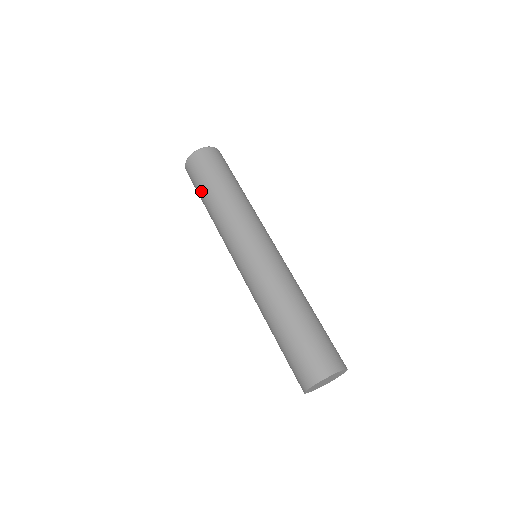
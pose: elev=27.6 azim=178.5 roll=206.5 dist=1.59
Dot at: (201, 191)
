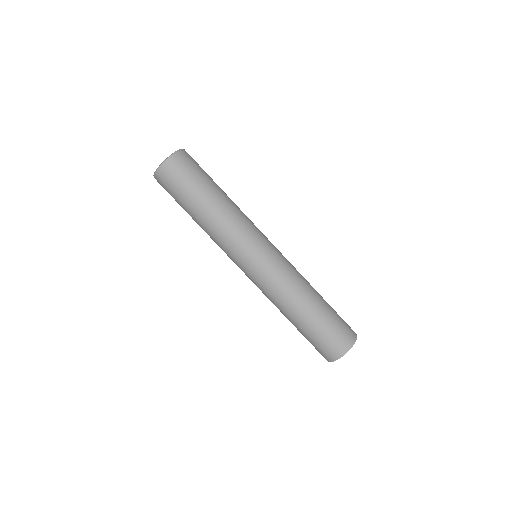
Dot at: (197, 191)
